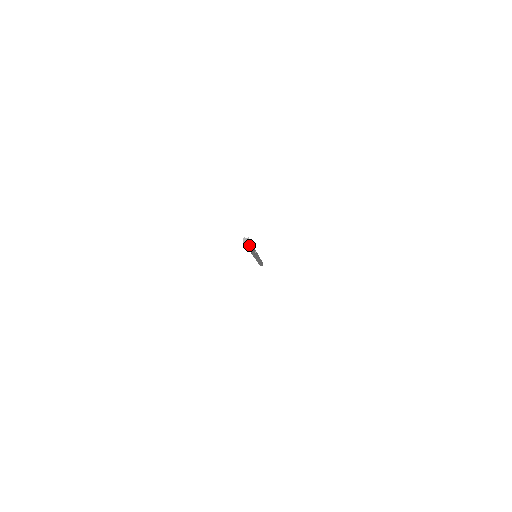
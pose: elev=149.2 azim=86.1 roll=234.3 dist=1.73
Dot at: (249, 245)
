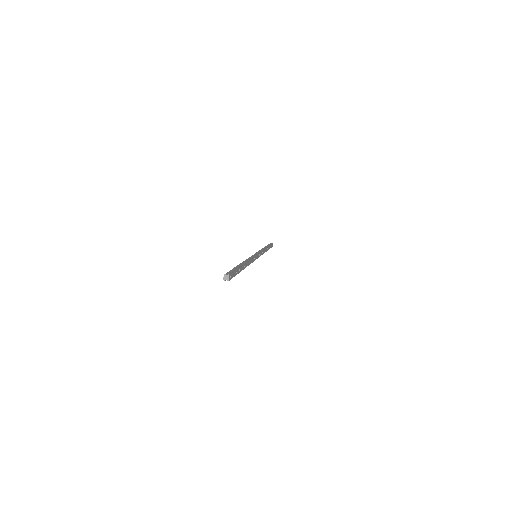
Dot at: occluded
